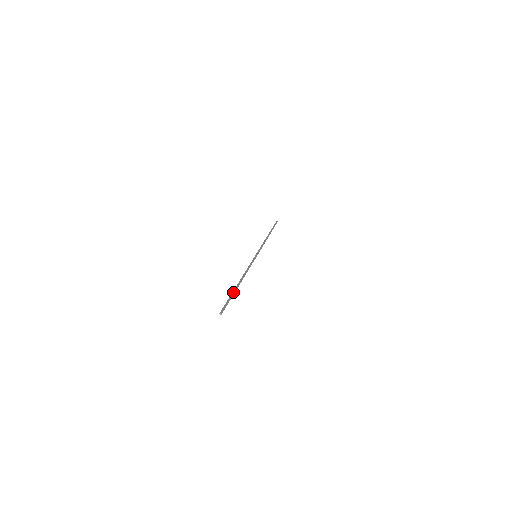
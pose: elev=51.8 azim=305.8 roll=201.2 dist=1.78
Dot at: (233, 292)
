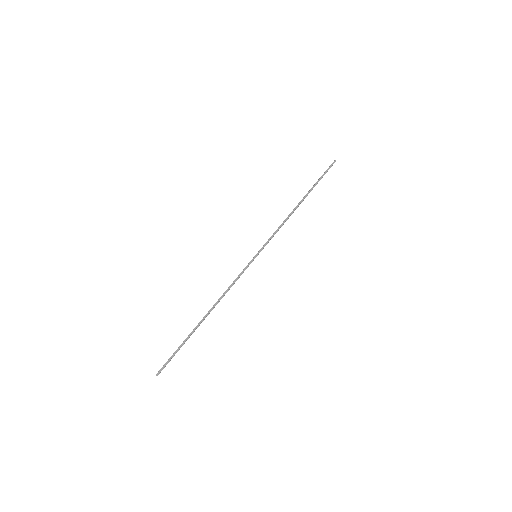
Dot at: (187, 337)
